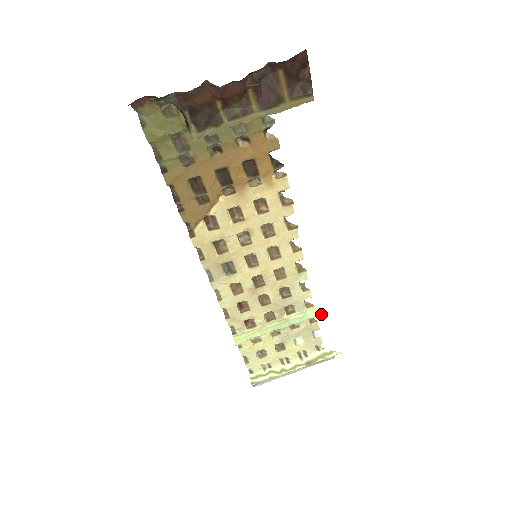
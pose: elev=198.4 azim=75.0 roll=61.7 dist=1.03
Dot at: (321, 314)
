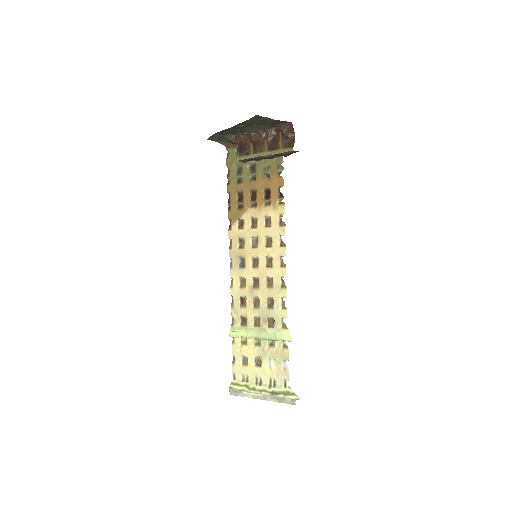
Dot at: (290, 339)
